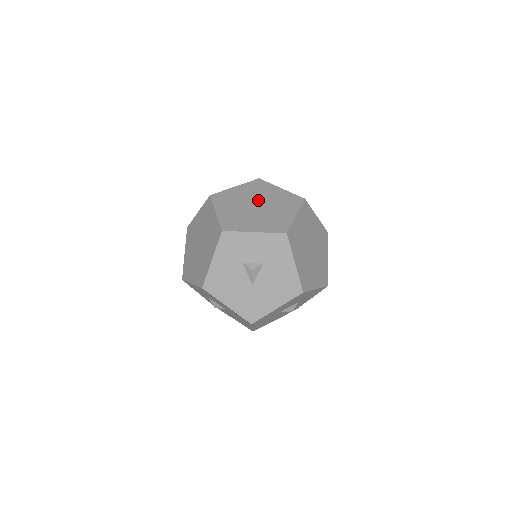
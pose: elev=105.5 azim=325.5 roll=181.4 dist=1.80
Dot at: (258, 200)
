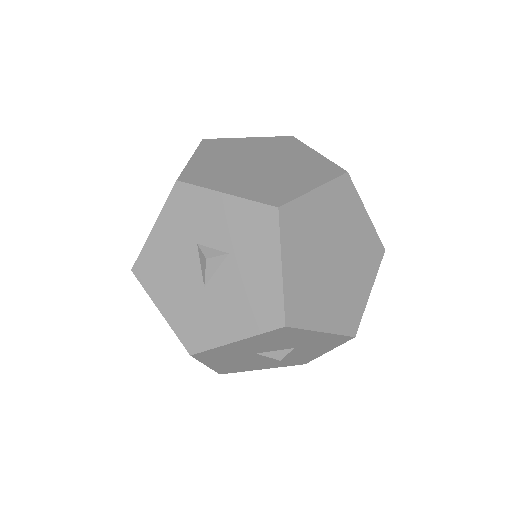
Dot at: (268, 158)
